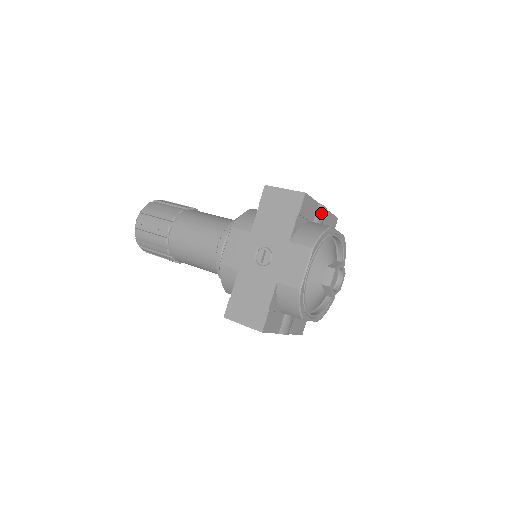
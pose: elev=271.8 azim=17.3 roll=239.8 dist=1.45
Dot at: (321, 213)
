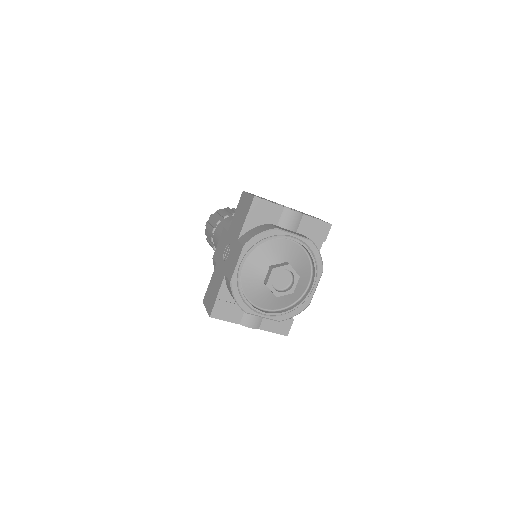
Dot at: (288, 217)
